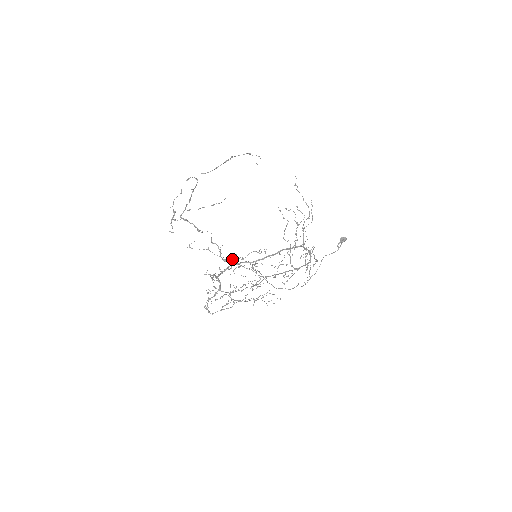
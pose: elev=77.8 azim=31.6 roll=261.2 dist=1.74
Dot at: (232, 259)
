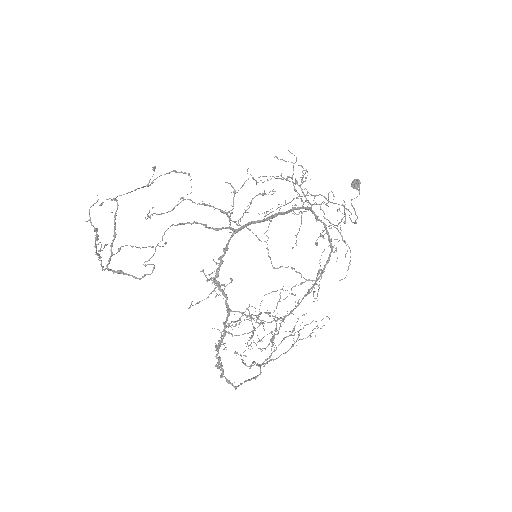
Dot at: (229, 221)
